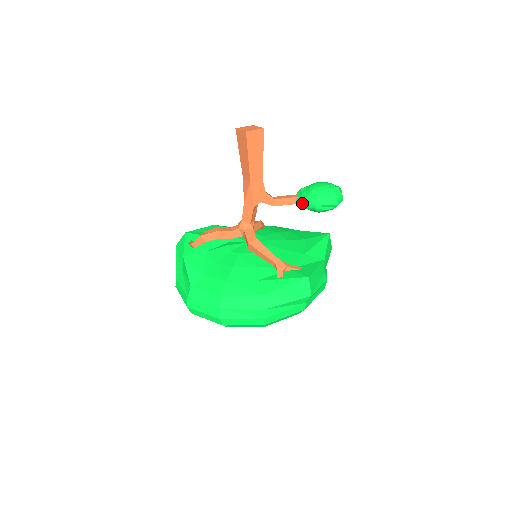
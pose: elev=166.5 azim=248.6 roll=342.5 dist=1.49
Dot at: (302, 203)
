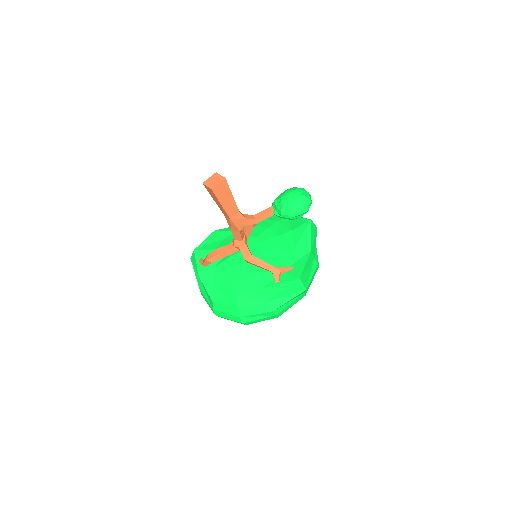
Dot at: (278, 216)
